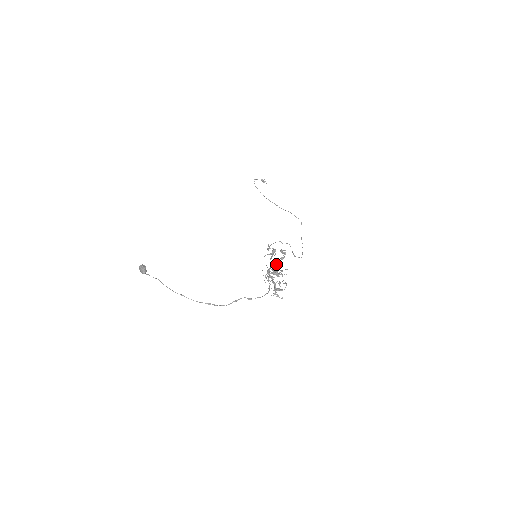
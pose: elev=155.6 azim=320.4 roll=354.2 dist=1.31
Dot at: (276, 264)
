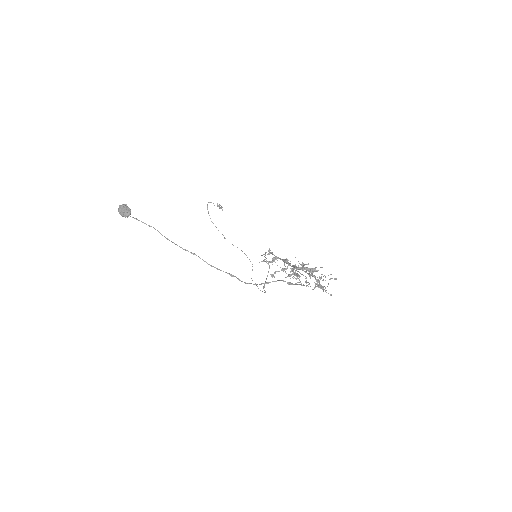
Dot at: (273, 275)
